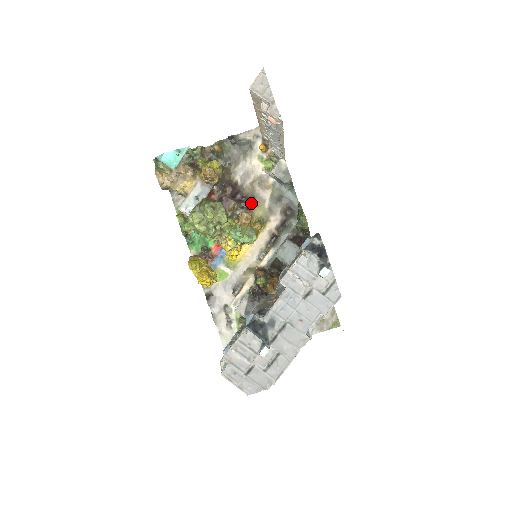
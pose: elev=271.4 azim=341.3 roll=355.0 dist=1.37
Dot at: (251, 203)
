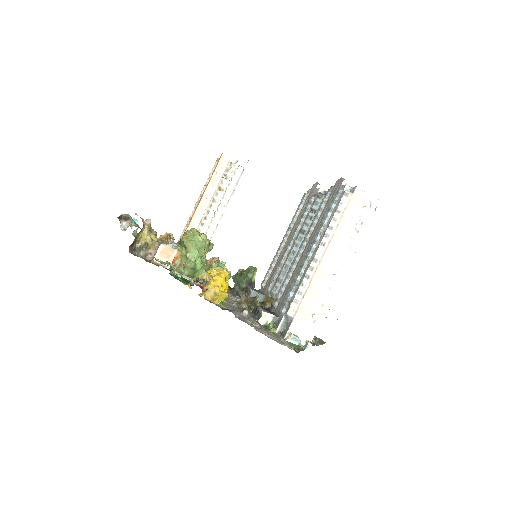
Dot at: occluded
